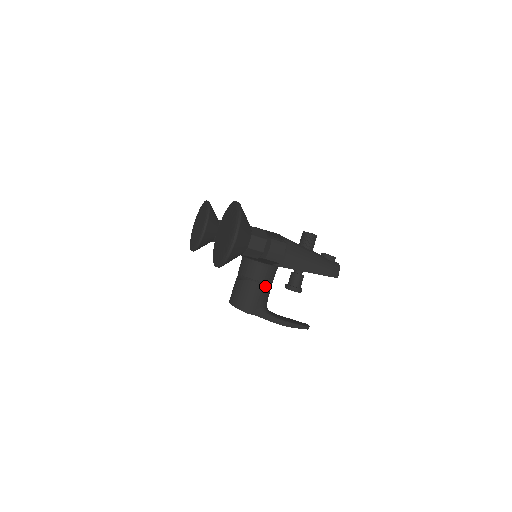
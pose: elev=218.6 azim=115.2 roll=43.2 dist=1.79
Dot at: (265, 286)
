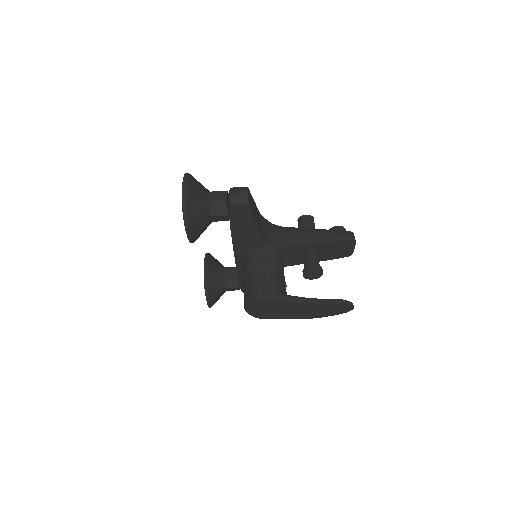
Dot at: (270, 269)
